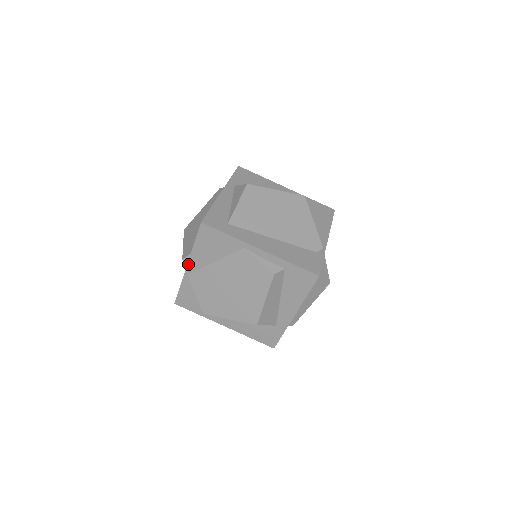
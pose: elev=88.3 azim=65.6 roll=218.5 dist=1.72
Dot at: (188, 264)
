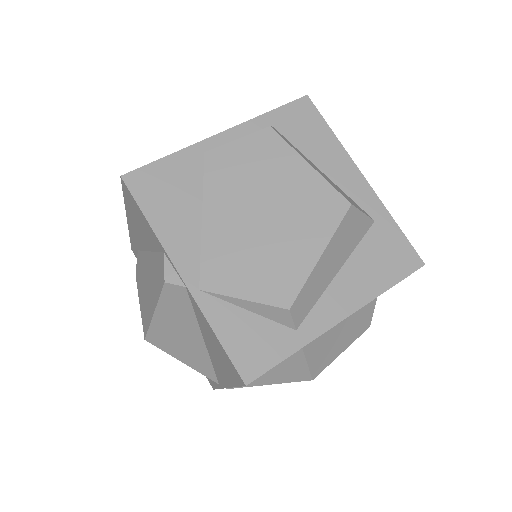
Dot at: (178, 269)
